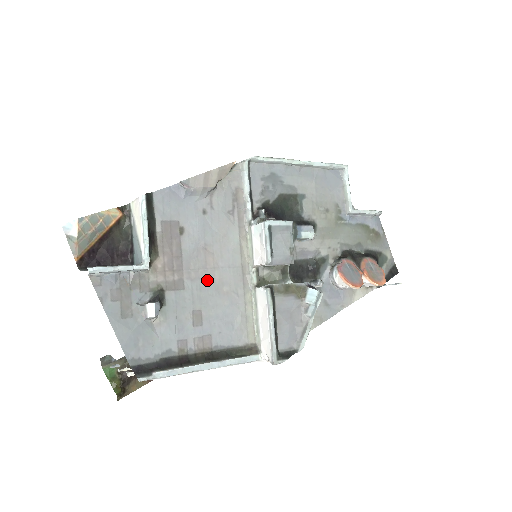
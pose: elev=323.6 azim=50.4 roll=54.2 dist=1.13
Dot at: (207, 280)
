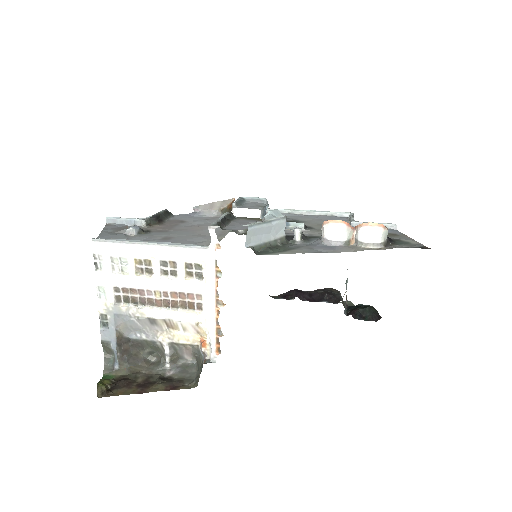
Dot at: (188, 232)
